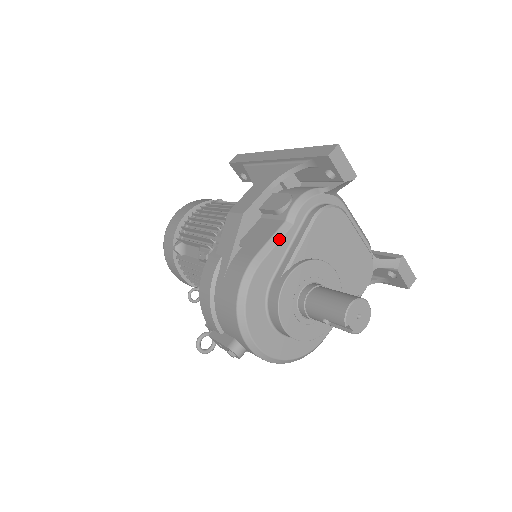
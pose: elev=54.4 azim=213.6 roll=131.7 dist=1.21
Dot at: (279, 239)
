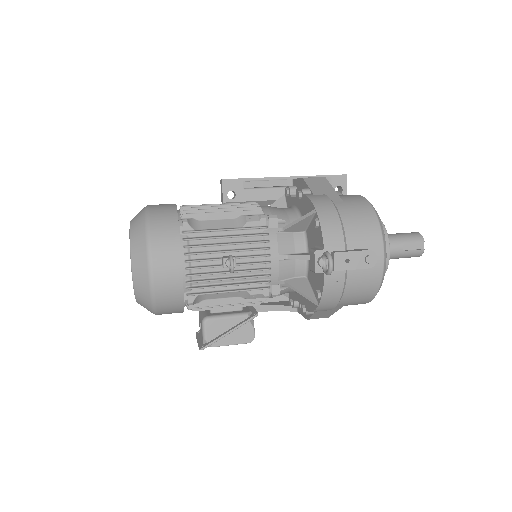
Dot at: occluded
